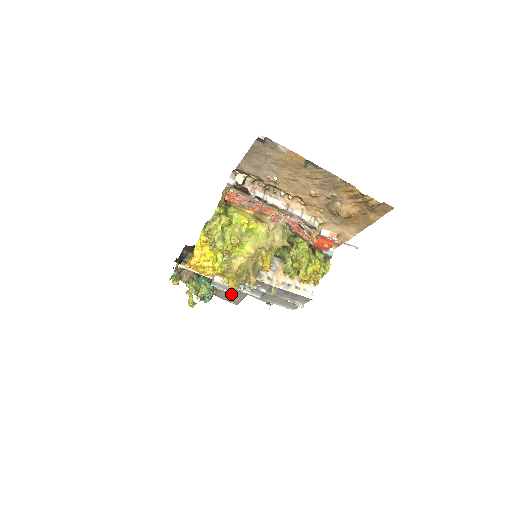
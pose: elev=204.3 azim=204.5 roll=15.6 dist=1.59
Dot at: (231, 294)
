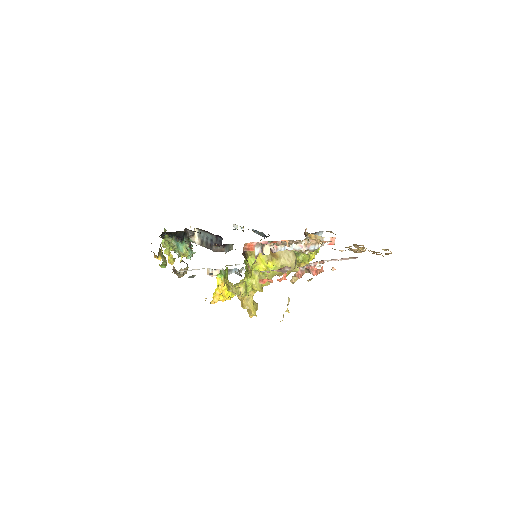
Dot at: occluded
